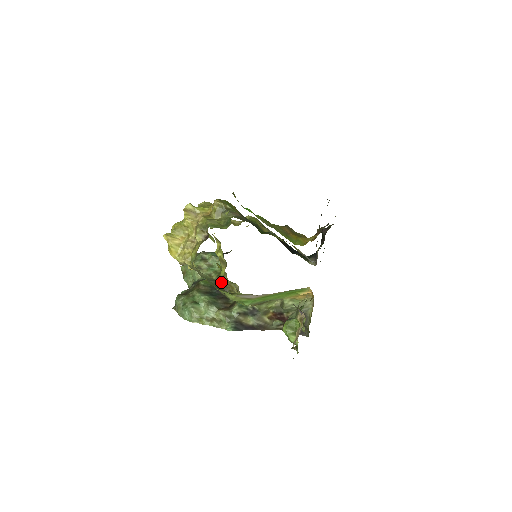
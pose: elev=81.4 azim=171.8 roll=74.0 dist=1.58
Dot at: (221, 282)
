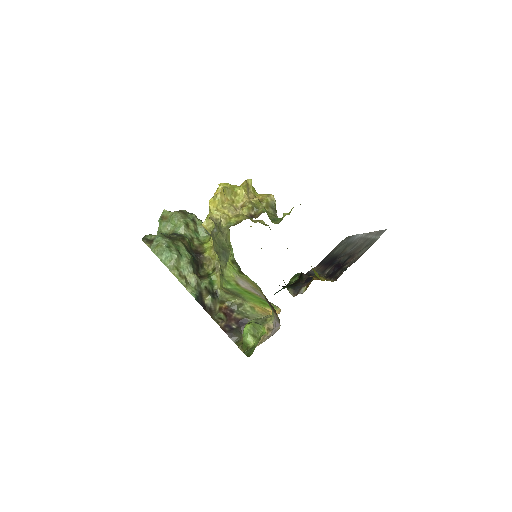
Dot at: (202, 251)
